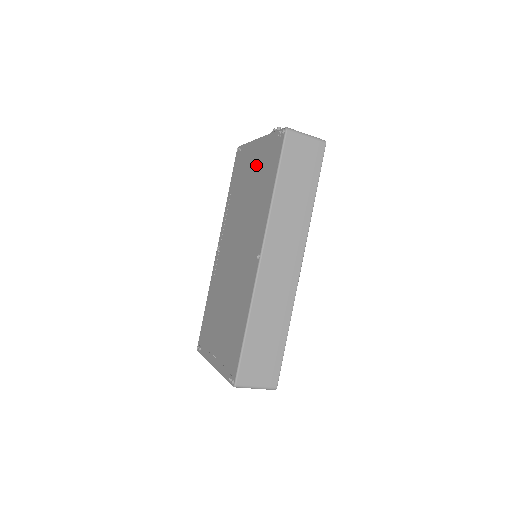
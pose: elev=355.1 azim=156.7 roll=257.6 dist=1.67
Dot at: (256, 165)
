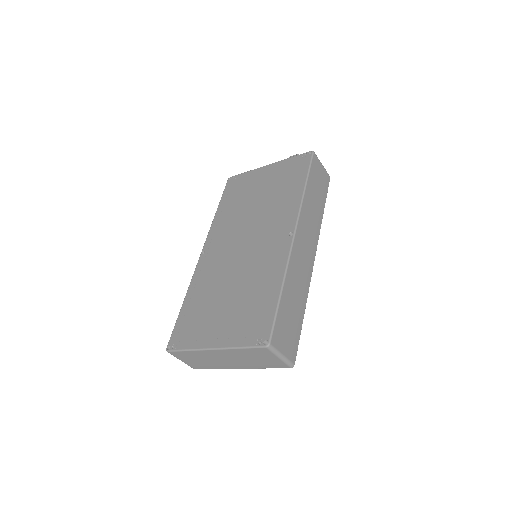
Dot at: (269, 180)
